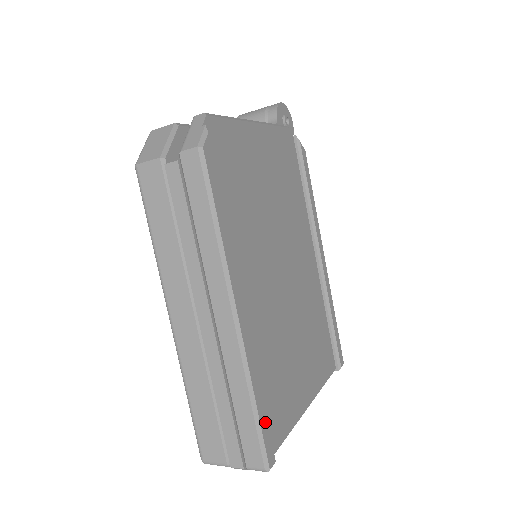
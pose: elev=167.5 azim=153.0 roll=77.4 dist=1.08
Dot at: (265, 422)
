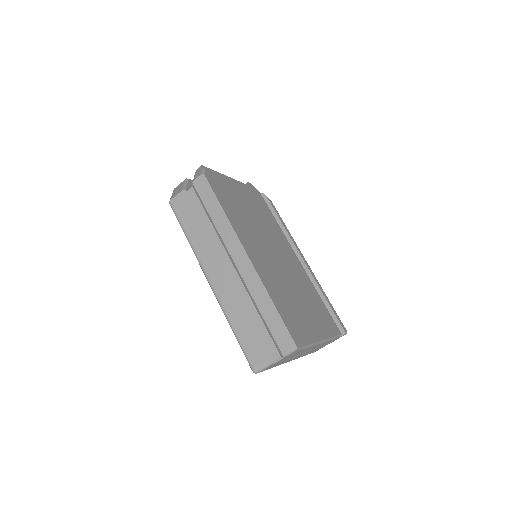
Dot at: (285, 319)
